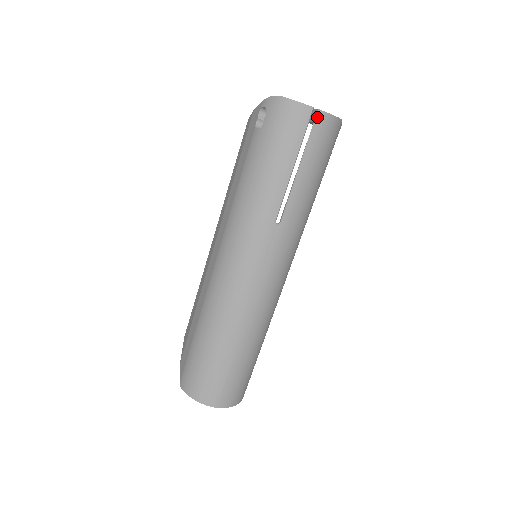
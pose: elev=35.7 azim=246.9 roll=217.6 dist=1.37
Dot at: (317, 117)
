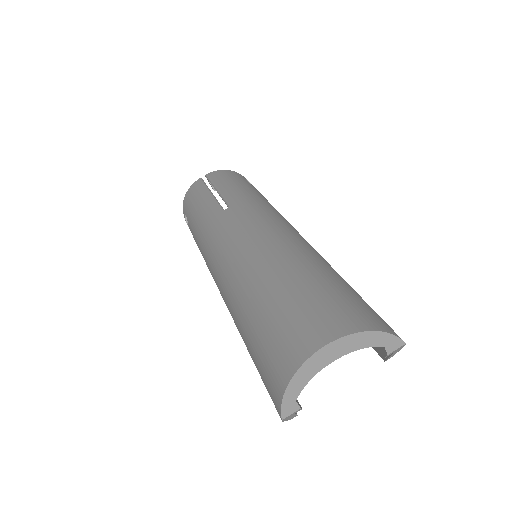
Dot at: (207, 177)
